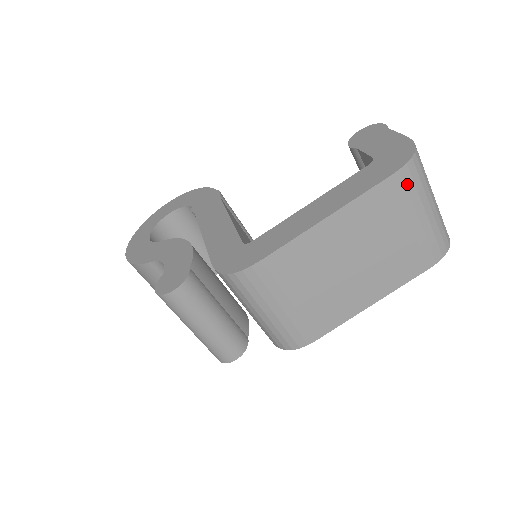
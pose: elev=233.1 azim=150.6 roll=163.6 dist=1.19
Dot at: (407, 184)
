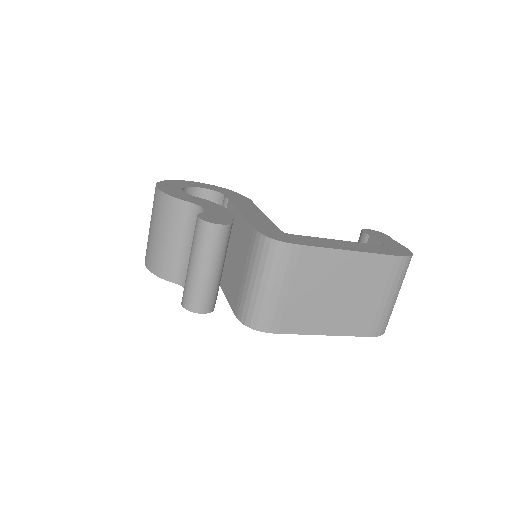
Dot at: (399, 269)
